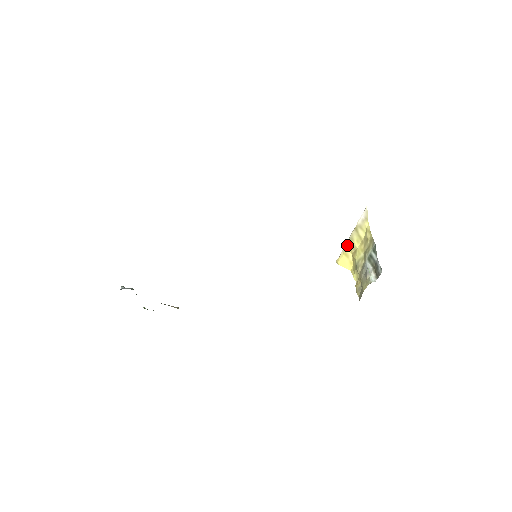
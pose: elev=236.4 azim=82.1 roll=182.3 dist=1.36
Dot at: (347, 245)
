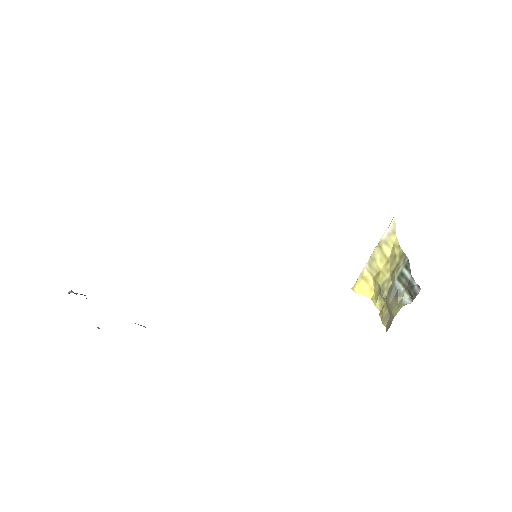
Dot at: (367, 267)
